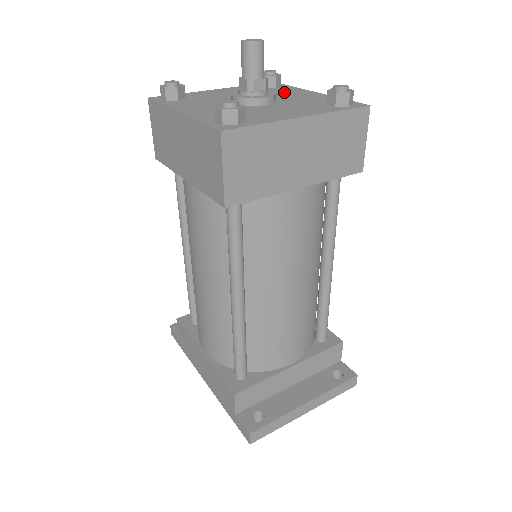
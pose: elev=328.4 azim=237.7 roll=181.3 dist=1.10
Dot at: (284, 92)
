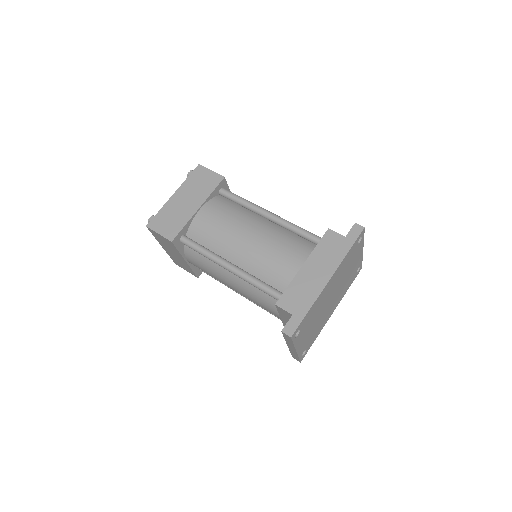
Dot at: occluded
